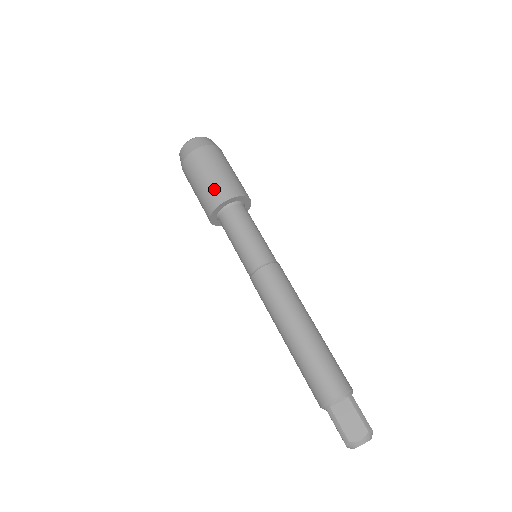
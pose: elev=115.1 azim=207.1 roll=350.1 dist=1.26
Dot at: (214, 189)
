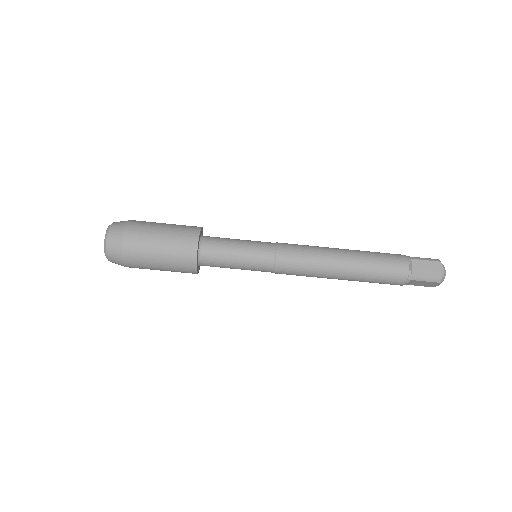
Dot at: occluded
